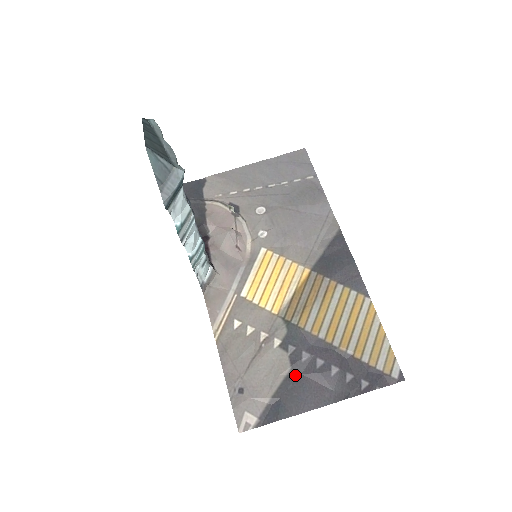
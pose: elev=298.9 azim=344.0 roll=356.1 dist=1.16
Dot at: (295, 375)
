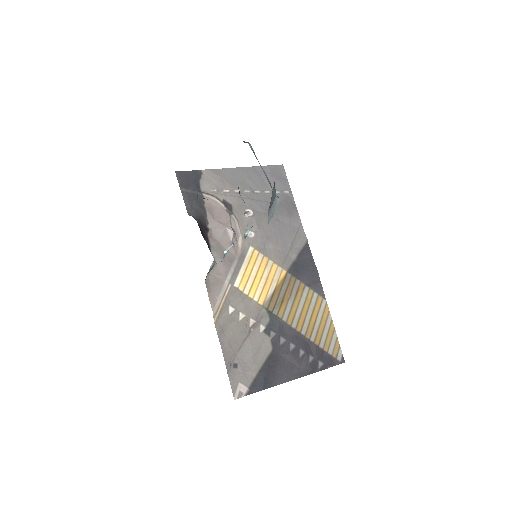
Dot at: (275, 355)
